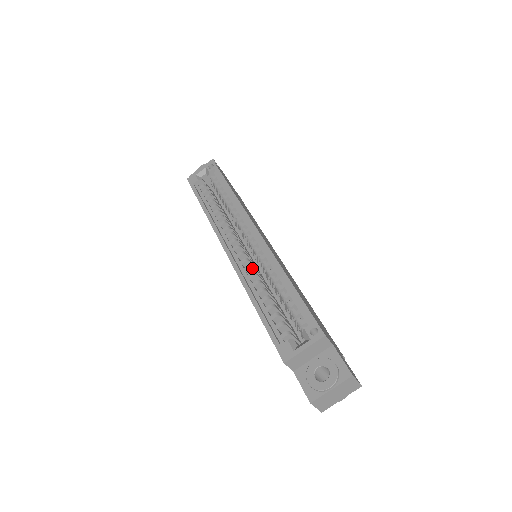
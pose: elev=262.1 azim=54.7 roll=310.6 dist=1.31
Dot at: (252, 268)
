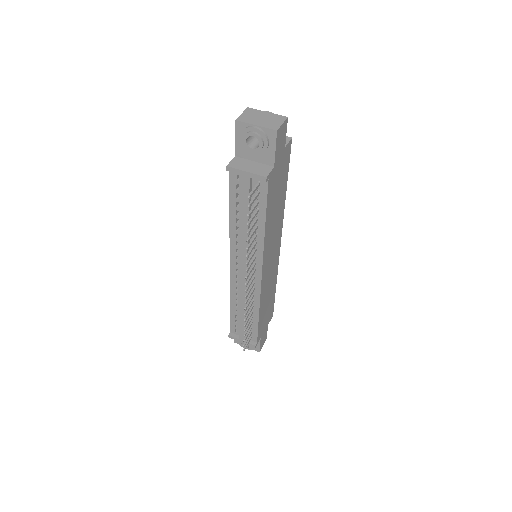
Dot at: occluded
